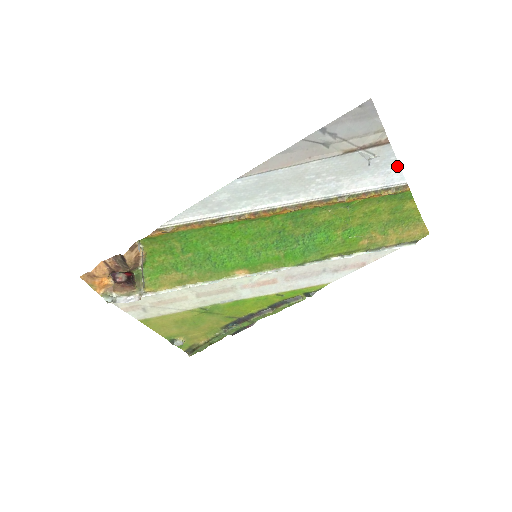
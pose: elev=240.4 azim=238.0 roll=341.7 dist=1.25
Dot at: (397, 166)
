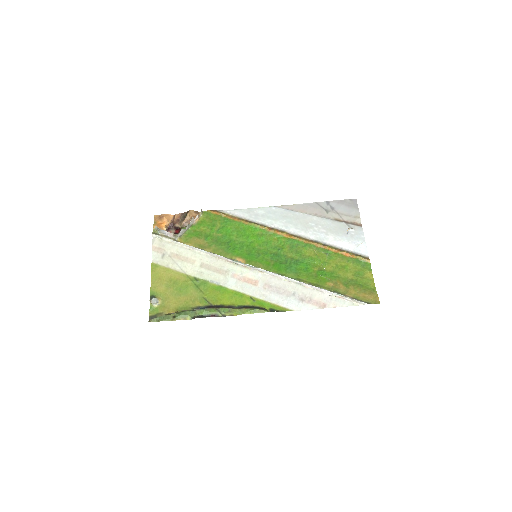
Dot at: (364, 243)
